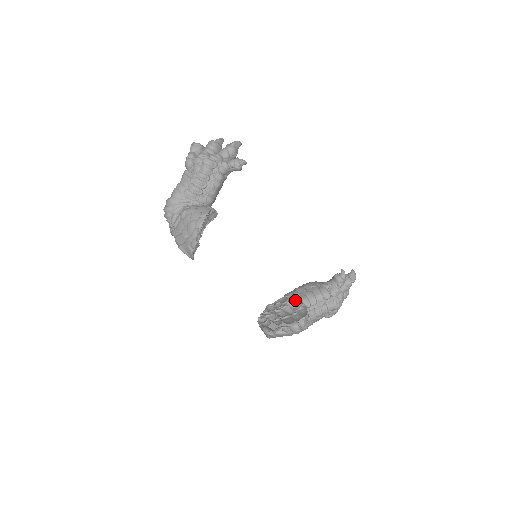
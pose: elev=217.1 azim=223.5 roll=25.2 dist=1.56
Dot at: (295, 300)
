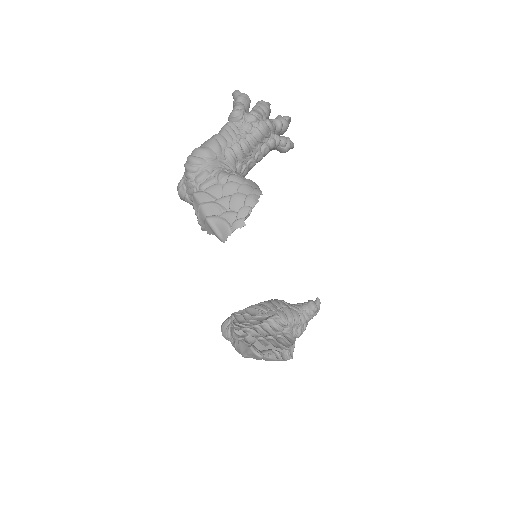
Dot at: (277, 319)
